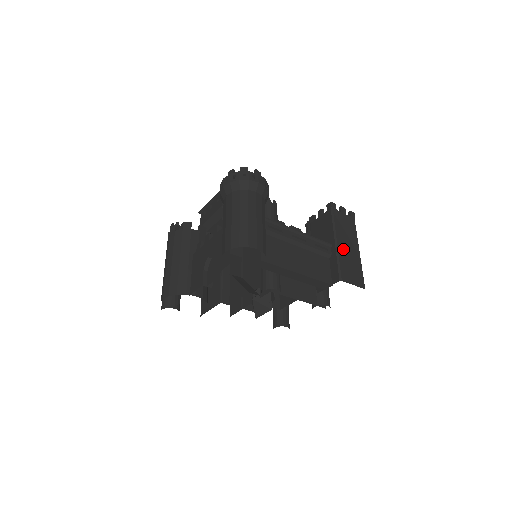
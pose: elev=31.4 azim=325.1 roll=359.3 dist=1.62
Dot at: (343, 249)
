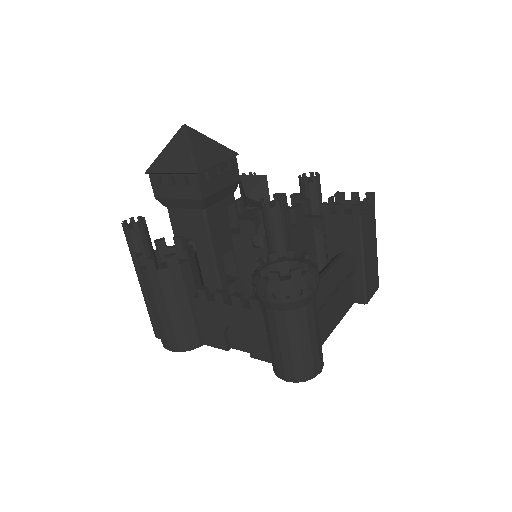
Dot at: (368, 262)
